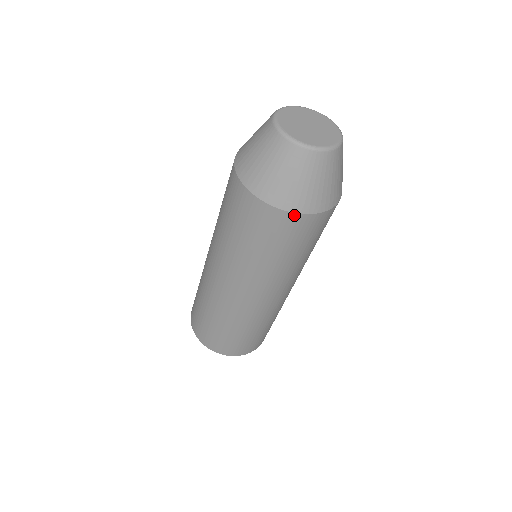
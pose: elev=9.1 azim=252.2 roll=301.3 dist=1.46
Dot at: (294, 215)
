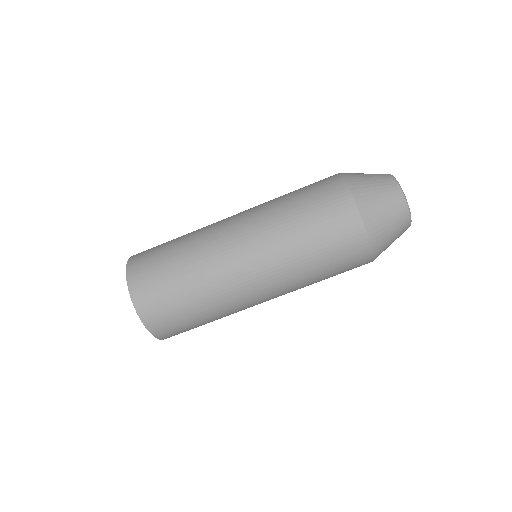
Dot at: (370, 254)
